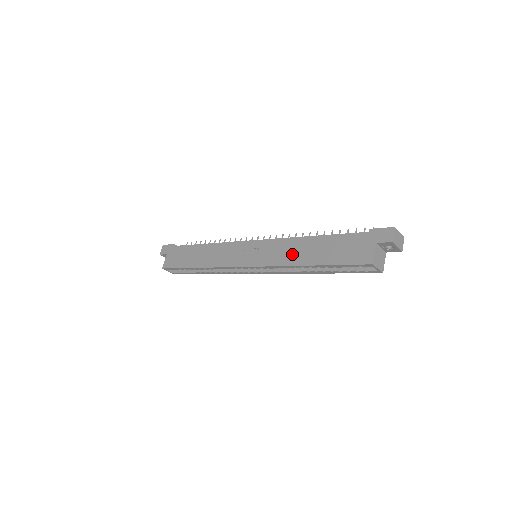
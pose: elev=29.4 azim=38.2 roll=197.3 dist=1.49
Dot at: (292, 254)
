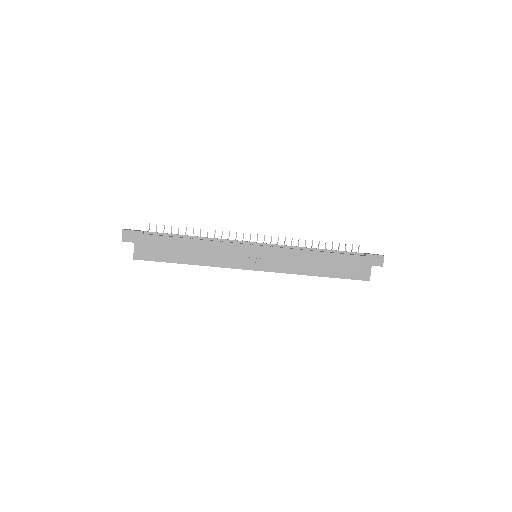
Dot at: (303, 265)
